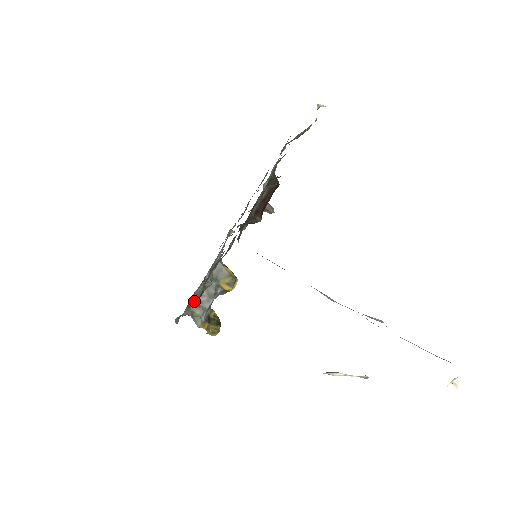
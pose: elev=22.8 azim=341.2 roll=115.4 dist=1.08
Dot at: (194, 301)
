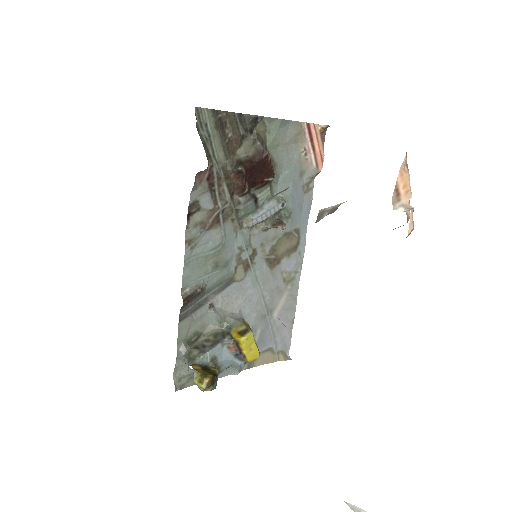
Dot at: (183, 296)
